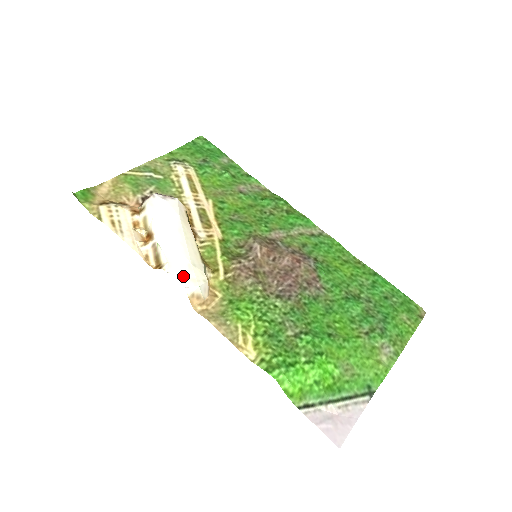
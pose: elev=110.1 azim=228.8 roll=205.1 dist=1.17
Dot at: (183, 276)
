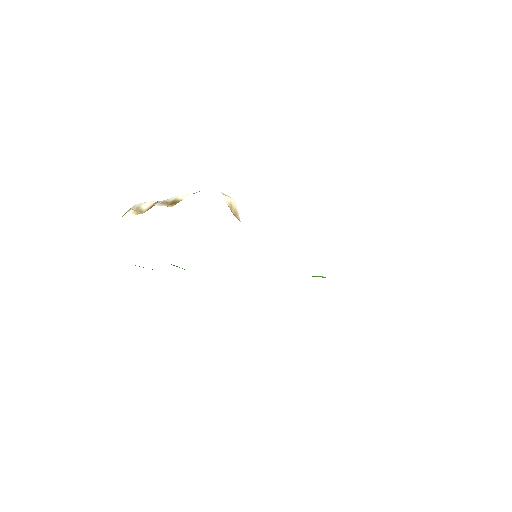
Dot at: occluded
